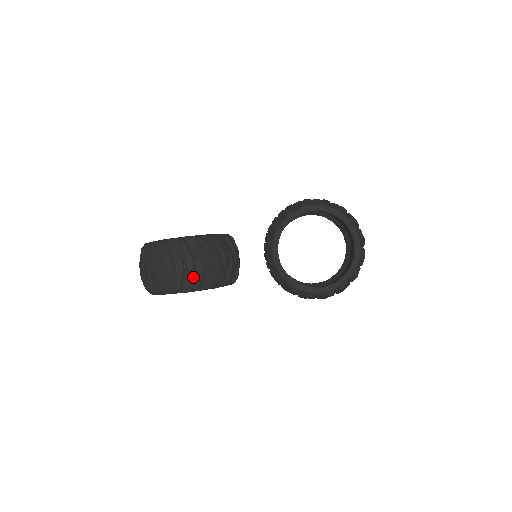
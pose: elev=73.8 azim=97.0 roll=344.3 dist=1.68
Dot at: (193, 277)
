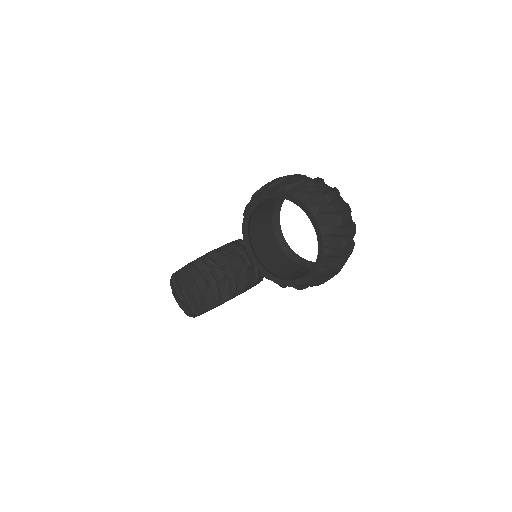
Dot at: (197, 302)
